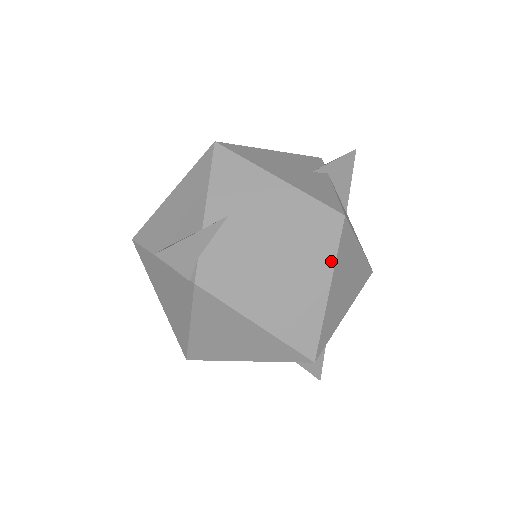
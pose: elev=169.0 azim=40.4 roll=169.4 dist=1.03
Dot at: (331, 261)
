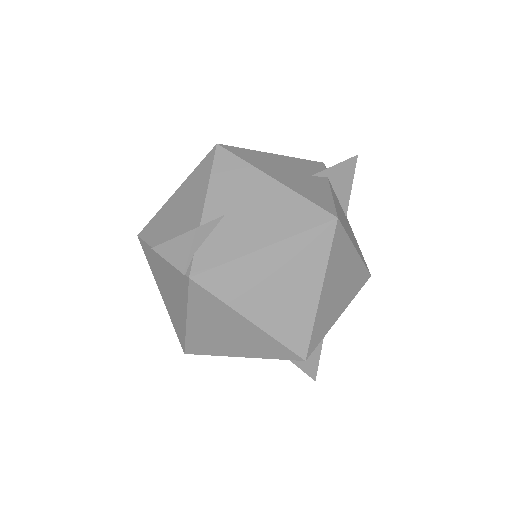
Dot at: (323, 262)
